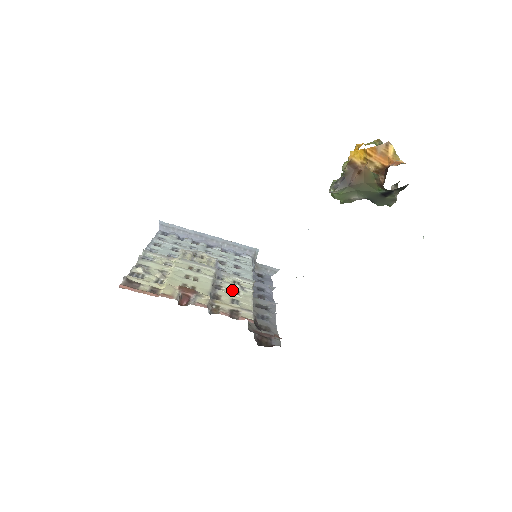
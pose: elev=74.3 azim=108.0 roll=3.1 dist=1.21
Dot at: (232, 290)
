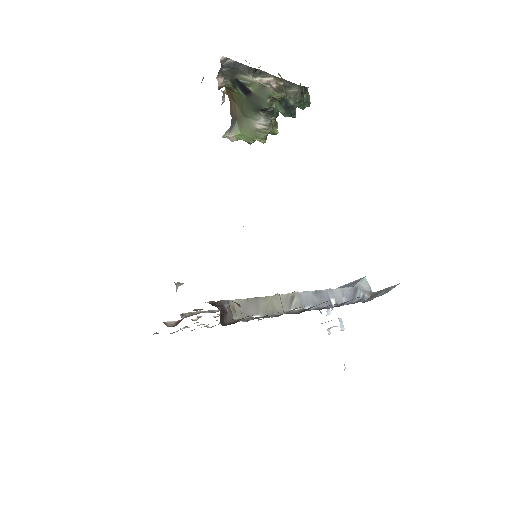
Dot at: occluded
